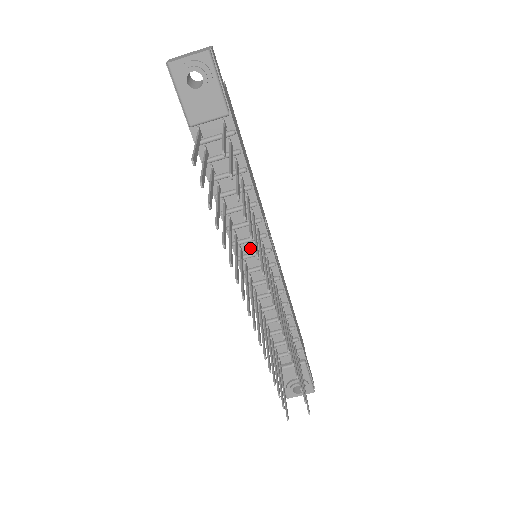
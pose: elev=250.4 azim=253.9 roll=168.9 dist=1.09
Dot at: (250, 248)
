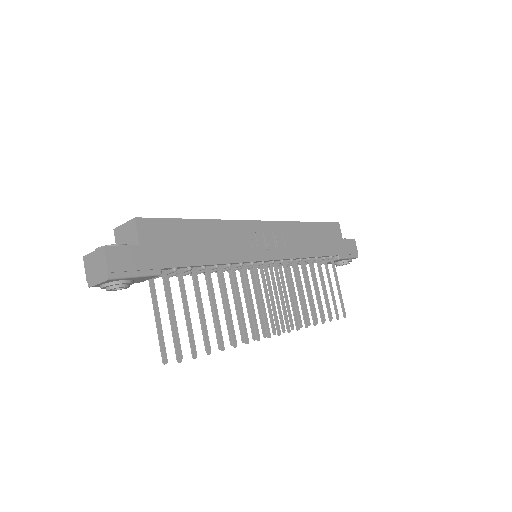
Dot at: occluded
